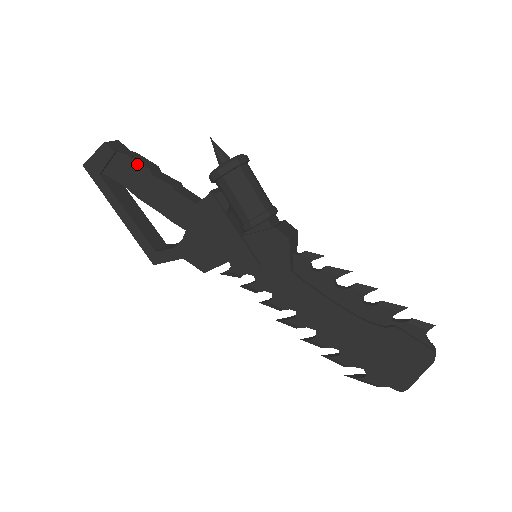
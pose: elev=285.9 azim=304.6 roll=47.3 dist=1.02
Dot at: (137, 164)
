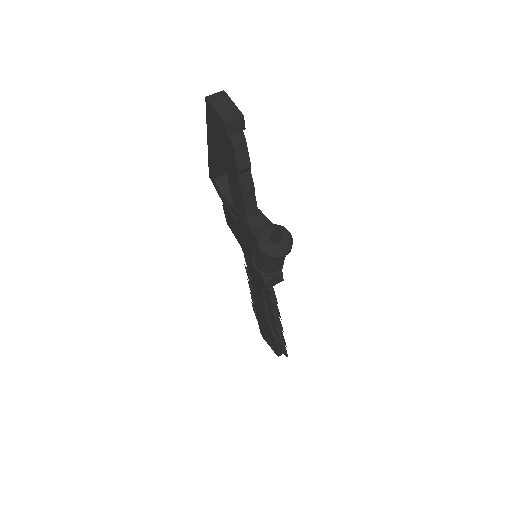
Dot at: (234, 159)
